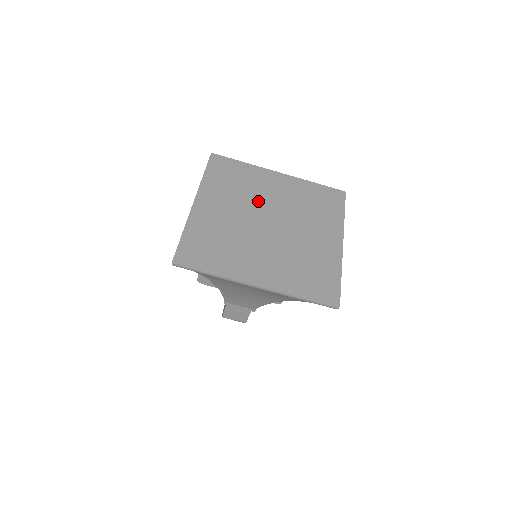
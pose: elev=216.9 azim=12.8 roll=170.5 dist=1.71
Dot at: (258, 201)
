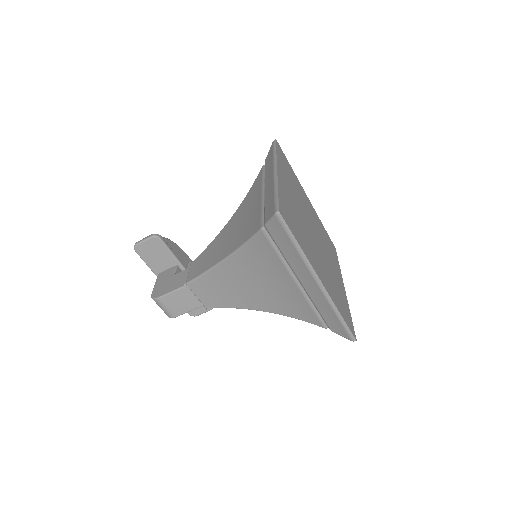
Dot at: (305, 209)
